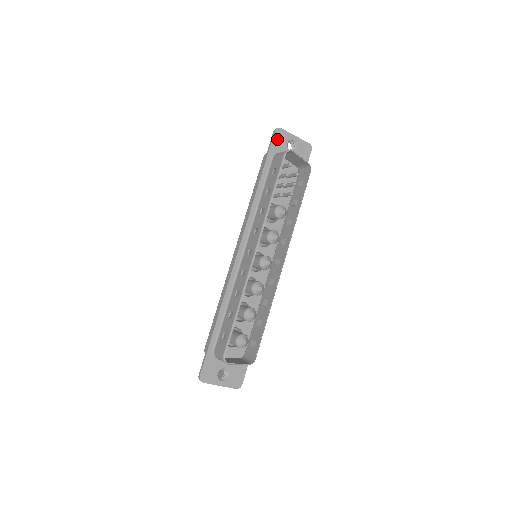
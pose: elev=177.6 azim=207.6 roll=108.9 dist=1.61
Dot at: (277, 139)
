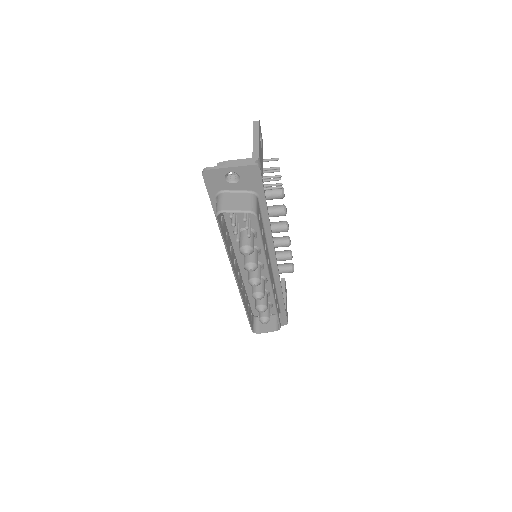
Dot at: (210, 181)
